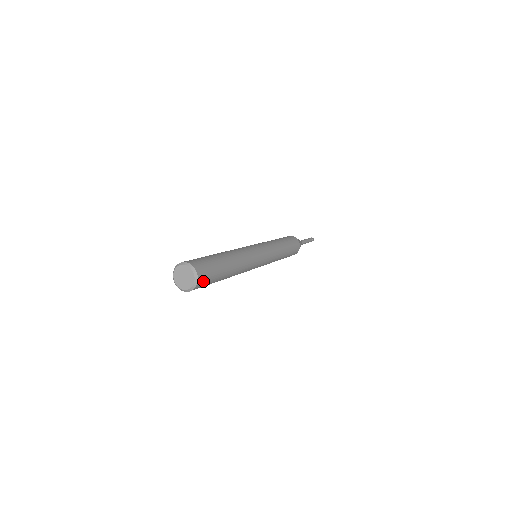
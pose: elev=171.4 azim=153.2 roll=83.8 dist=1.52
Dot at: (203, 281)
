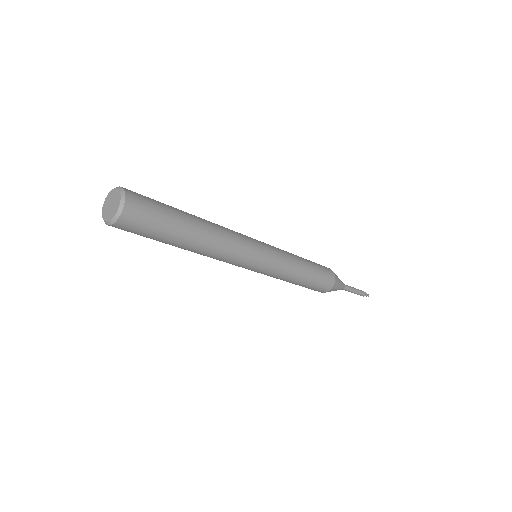
Dot at: (138, 203)
